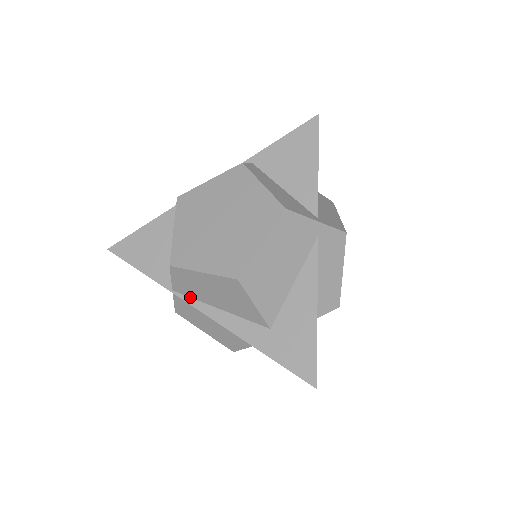
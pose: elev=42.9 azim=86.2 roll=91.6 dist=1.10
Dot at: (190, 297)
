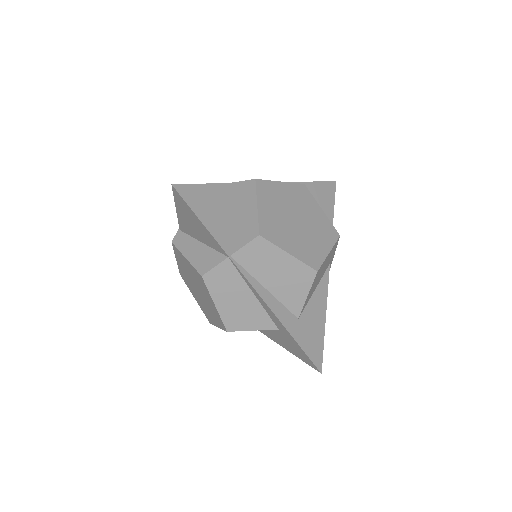
Dot at: (244, 269)
